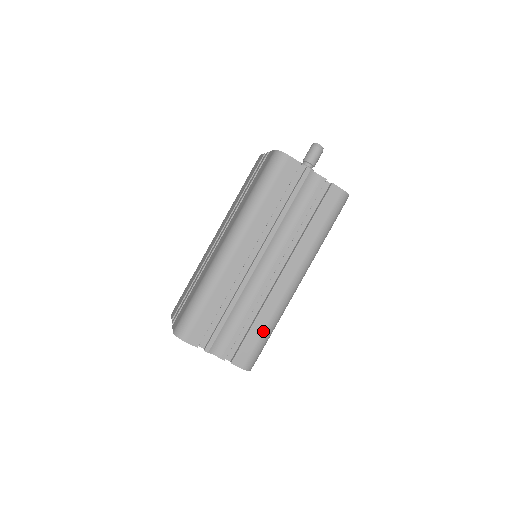
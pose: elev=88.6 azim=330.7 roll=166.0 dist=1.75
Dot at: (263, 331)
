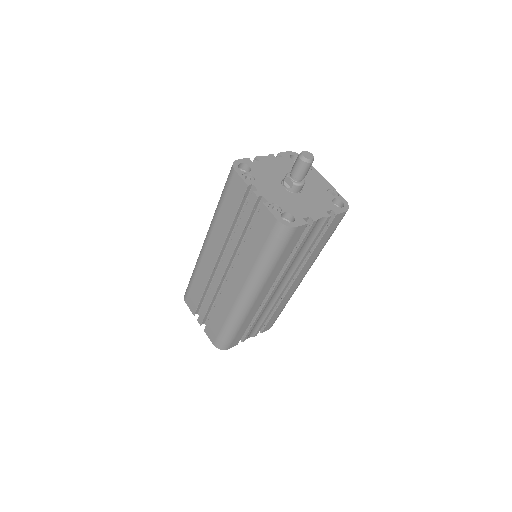
Dot at: occluded
